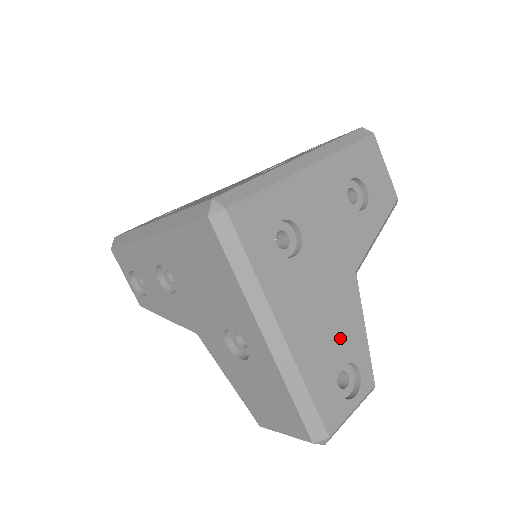
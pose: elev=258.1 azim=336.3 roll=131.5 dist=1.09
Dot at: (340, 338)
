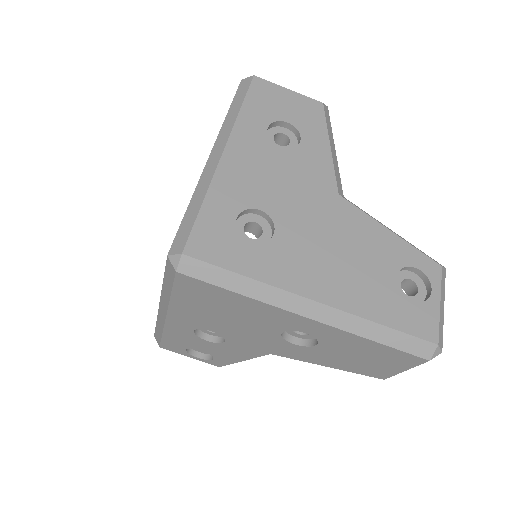
Dot at: (374, 259)
